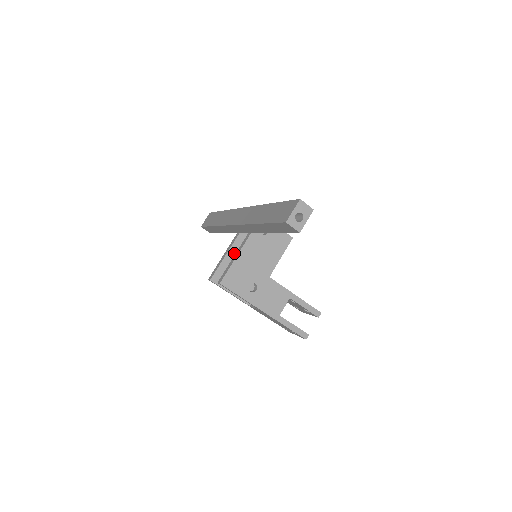
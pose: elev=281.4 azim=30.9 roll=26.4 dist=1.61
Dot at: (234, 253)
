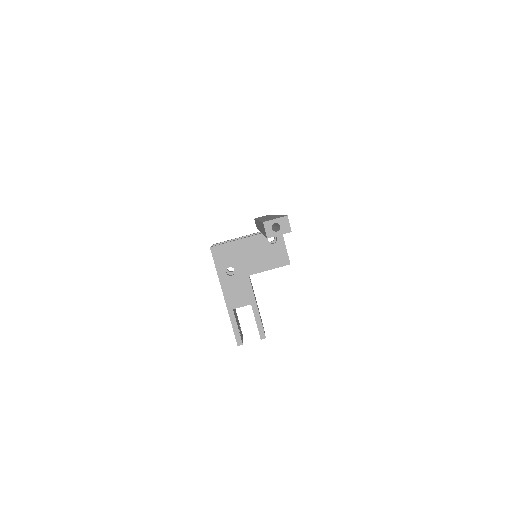
Dot at: occluded
